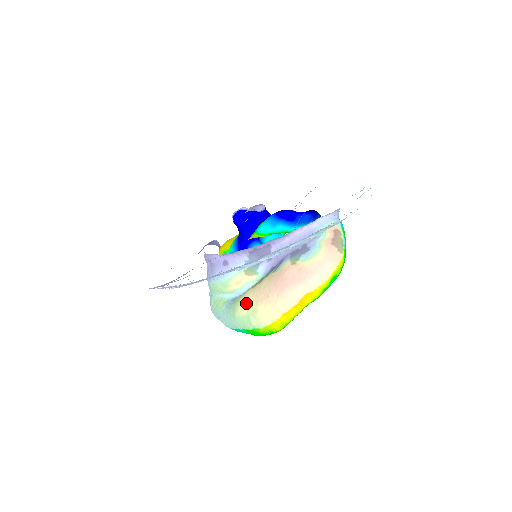
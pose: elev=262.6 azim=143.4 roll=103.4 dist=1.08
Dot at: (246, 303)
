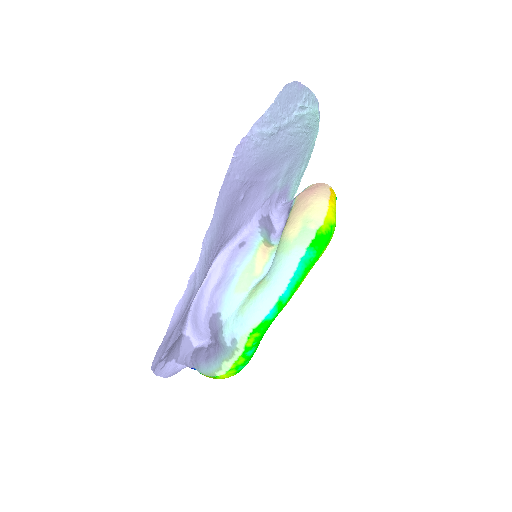
Dot at: (293, 224)
